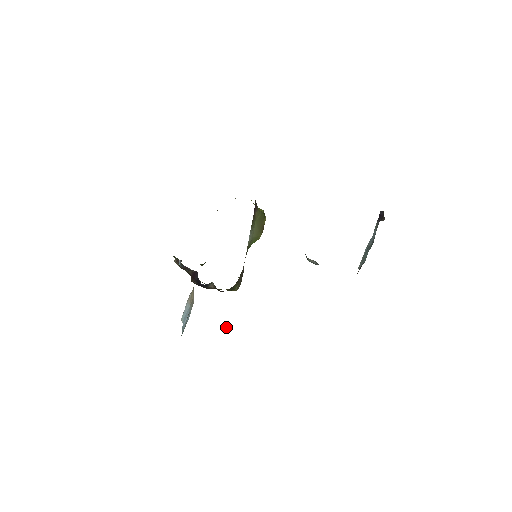
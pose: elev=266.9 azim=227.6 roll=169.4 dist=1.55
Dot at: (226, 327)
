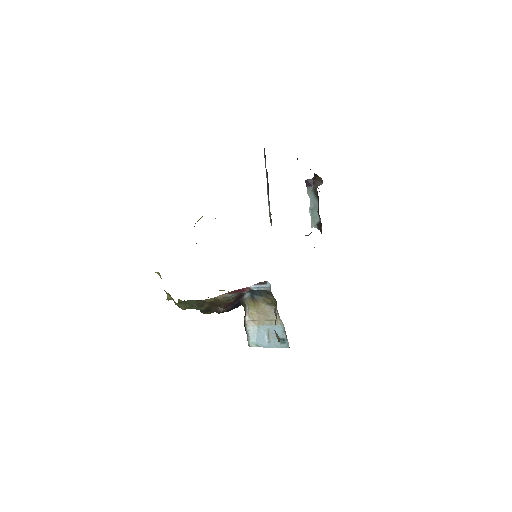
Dot at: occluded
